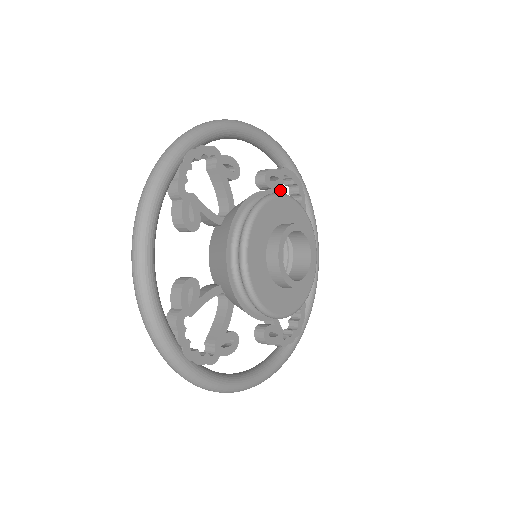
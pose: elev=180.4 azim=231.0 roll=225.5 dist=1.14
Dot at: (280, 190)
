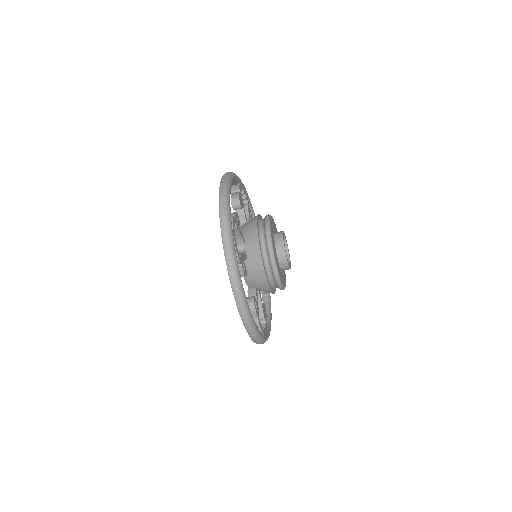
Dot at: occluded
